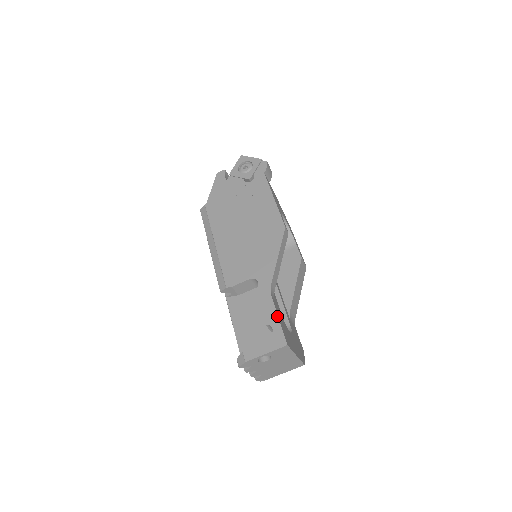
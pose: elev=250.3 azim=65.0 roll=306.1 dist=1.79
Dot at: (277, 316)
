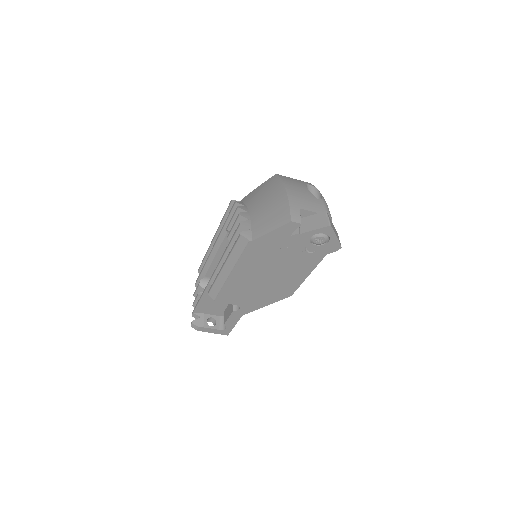
Dot at: (234, 326)
